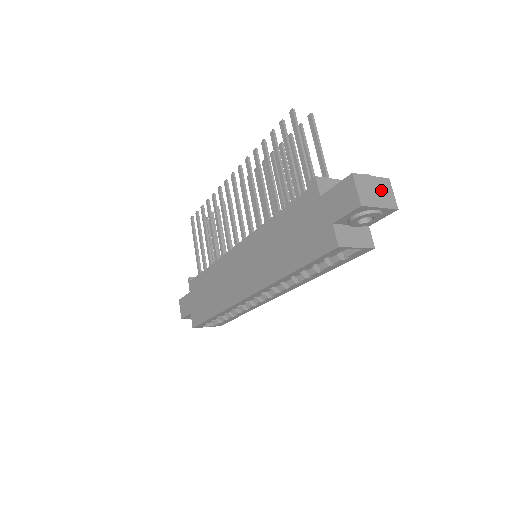
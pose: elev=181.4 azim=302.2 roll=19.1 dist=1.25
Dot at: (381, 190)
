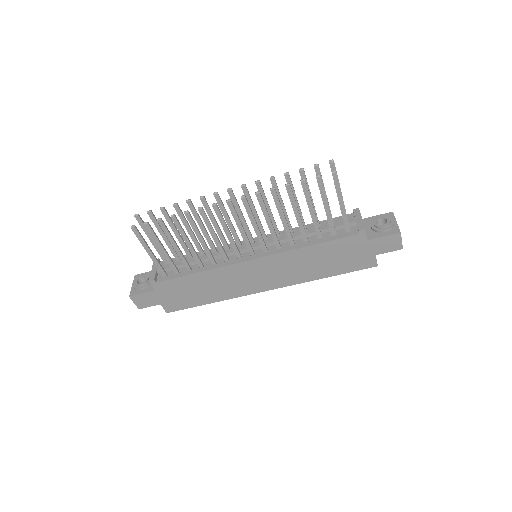
Dot at: occluded
